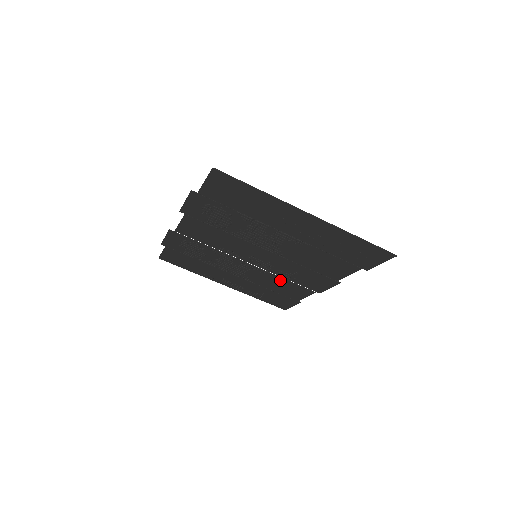
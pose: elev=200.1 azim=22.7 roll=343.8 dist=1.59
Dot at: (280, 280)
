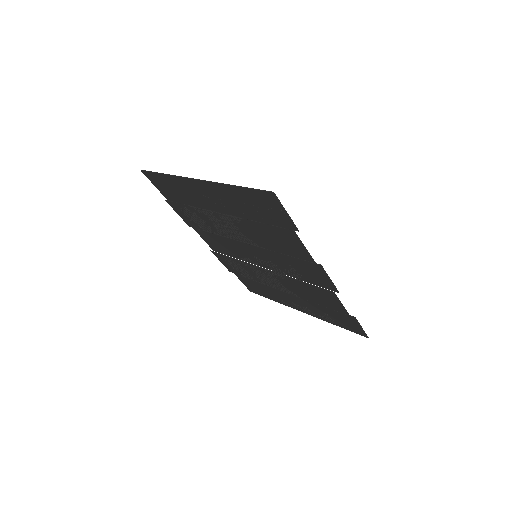
Dot at: (302, 284)
